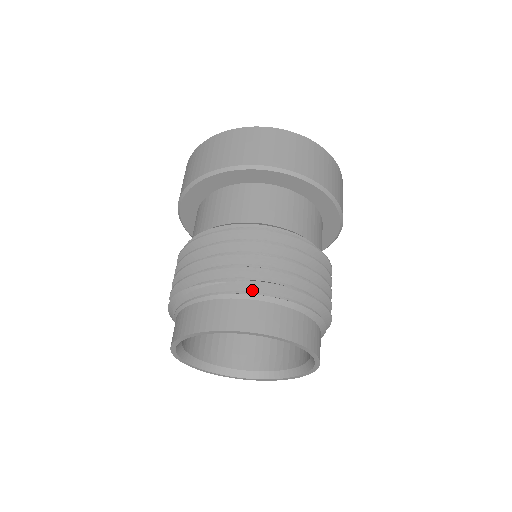
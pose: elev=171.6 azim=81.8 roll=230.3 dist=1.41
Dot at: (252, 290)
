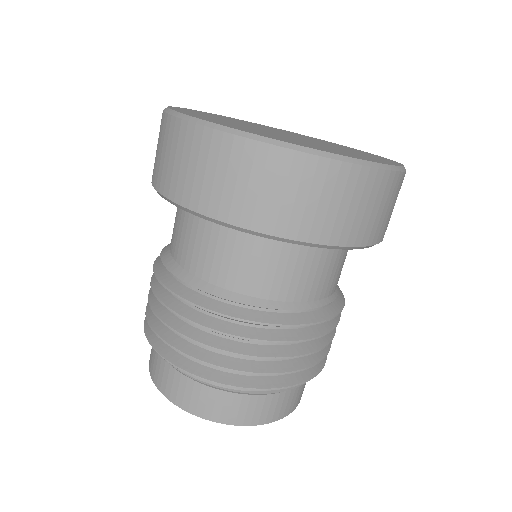
Dot at: occluded
